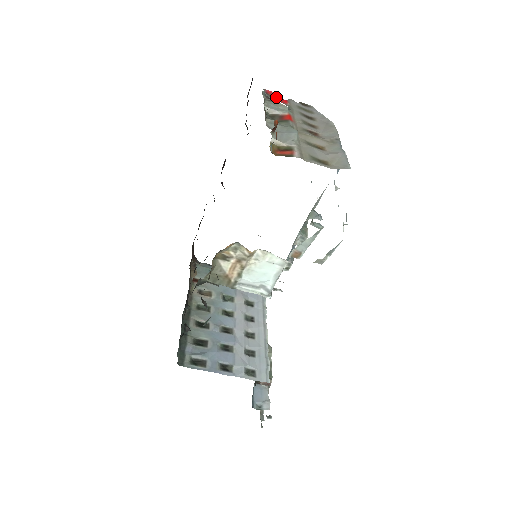
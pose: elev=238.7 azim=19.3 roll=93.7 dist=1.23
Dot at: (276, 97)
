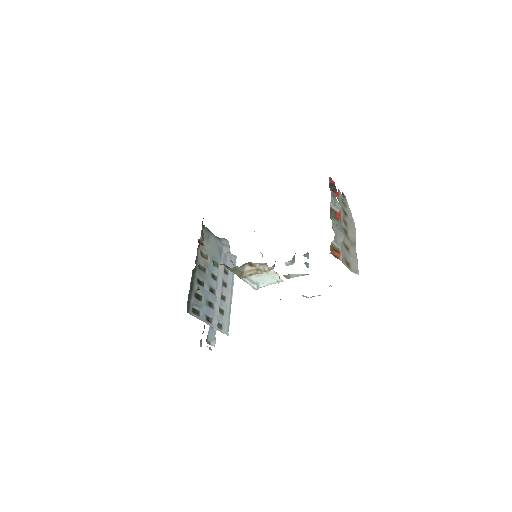
Dot at: (333, 186)
